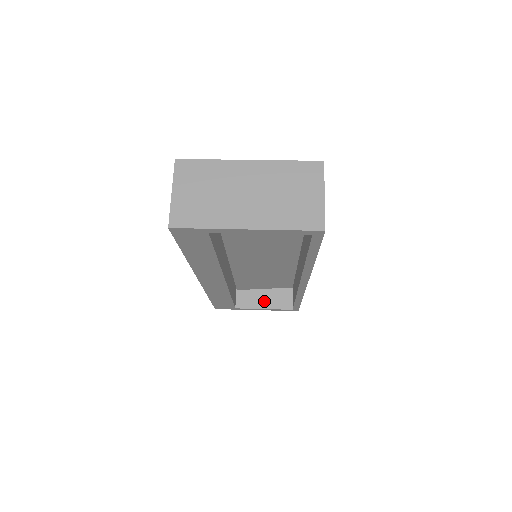
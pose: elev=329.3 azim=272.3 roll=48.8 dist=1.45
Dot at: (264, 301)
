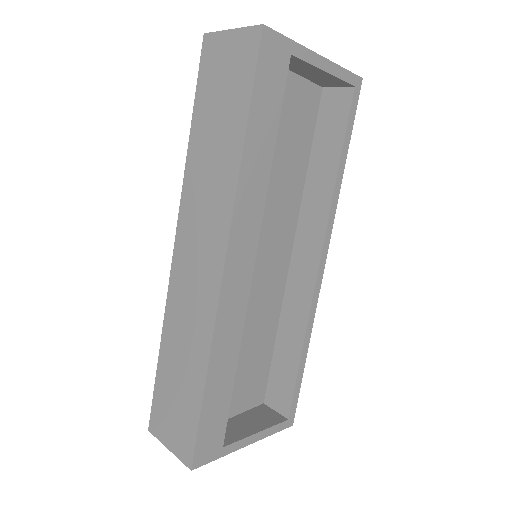
Dot at: (249, 425)
